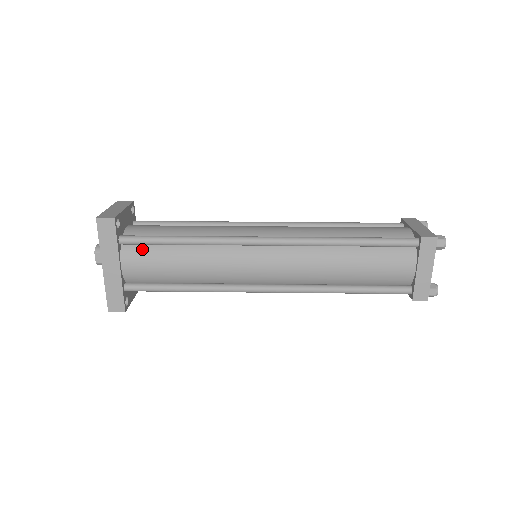
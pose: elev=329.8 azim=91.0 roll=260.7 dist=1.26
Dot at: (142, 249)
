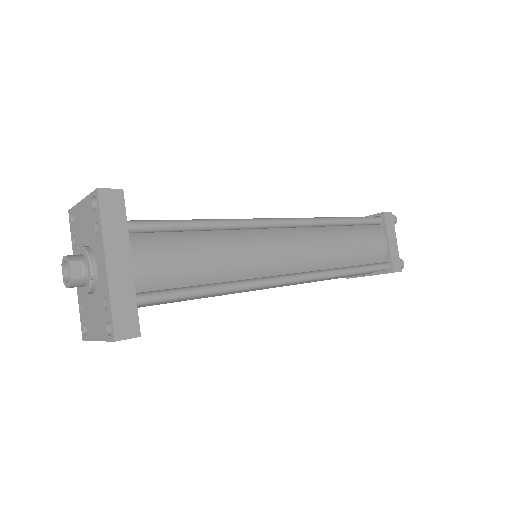
Dot at: (154, 238)
